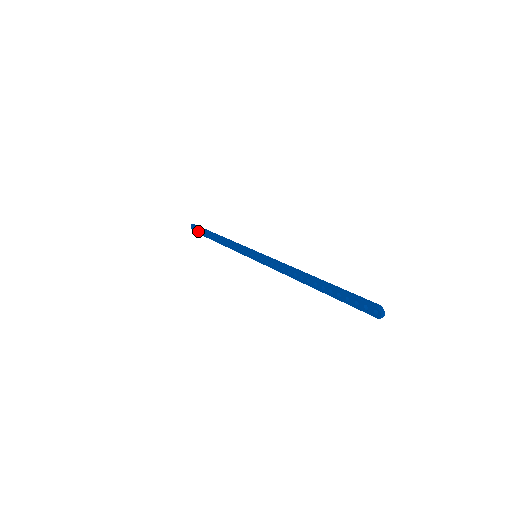
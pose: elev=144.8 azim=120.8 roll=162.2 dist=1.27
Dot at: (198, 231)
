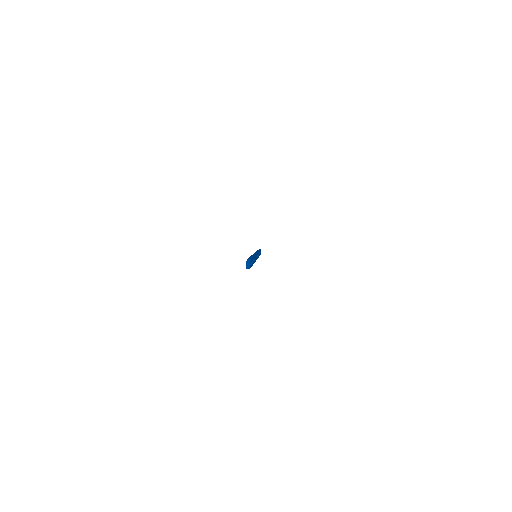
Dot at: occluded
